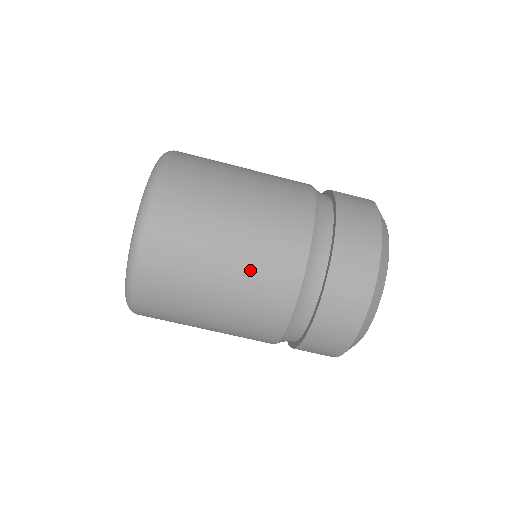
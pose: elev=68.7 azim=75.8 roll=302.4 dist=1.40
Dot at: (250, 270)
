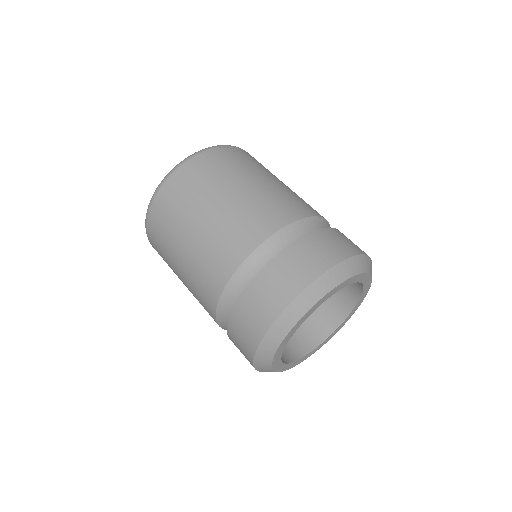
Dot at: (291, 192)
